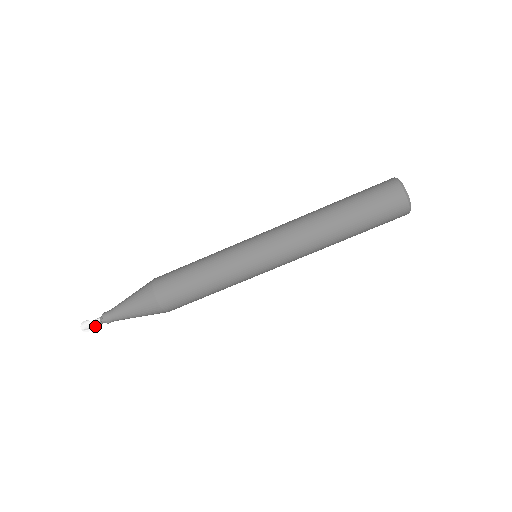
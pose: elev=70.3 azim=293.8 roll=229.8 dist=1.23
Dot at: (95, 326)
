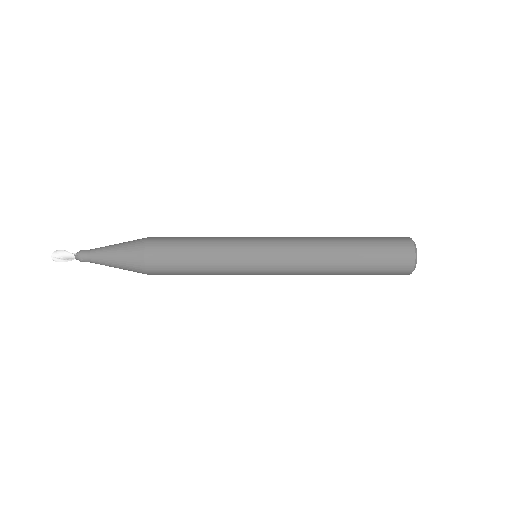
Dot at: (66, 260)
